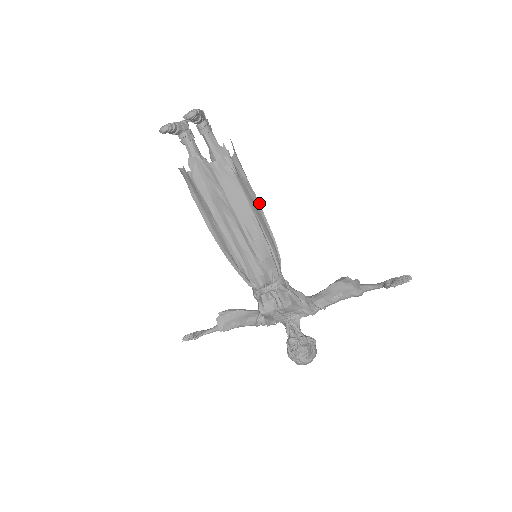
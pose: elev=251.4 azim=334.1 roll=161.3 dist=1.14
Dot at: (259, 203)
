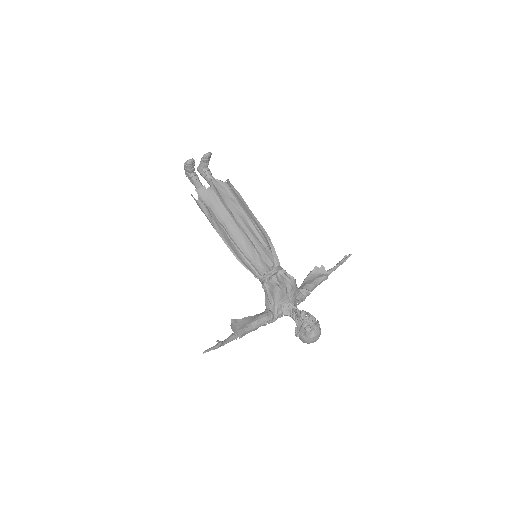
Dot at: occluded
